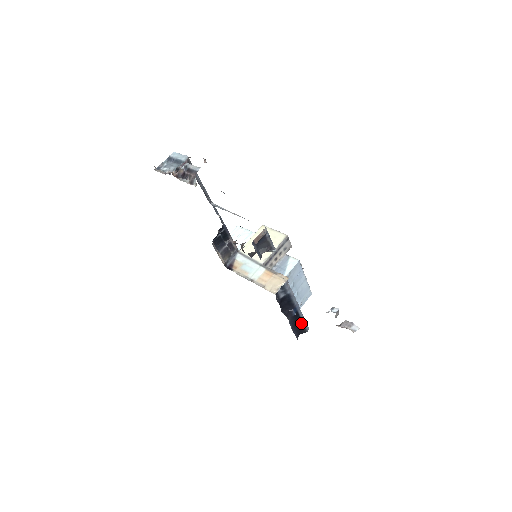
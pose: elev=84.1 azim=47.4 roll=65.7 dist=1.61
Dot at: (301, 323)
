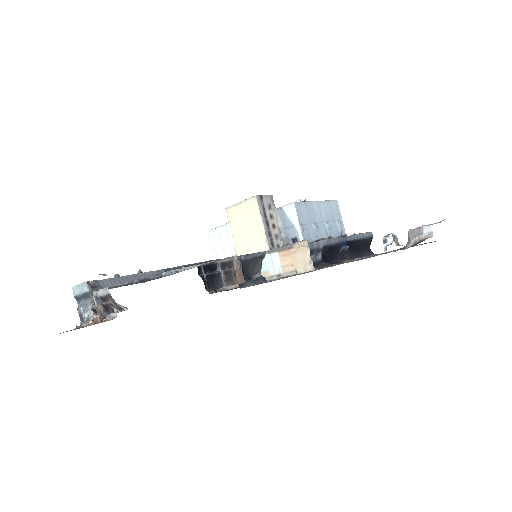
Dot at: (360, 241)
